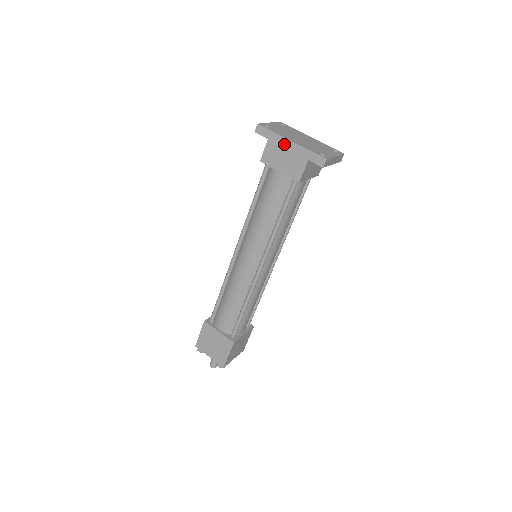
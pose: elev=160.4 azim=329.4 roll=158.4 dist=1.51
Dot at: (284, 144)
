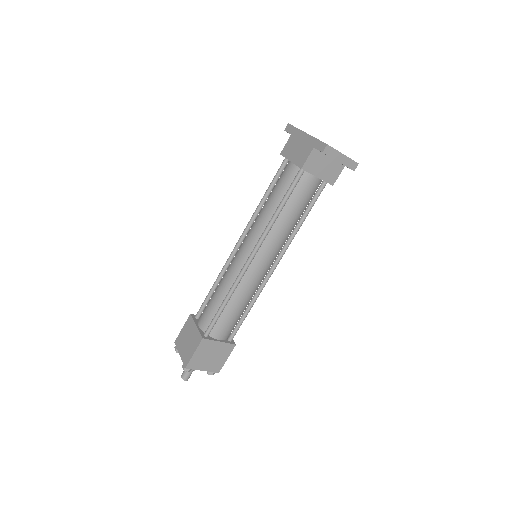
Dot at: (301, 136)
